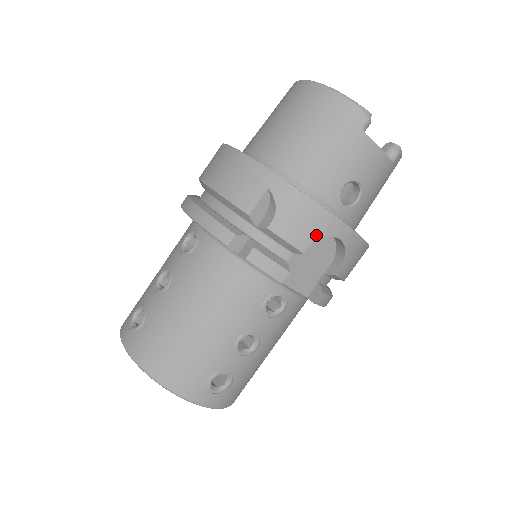
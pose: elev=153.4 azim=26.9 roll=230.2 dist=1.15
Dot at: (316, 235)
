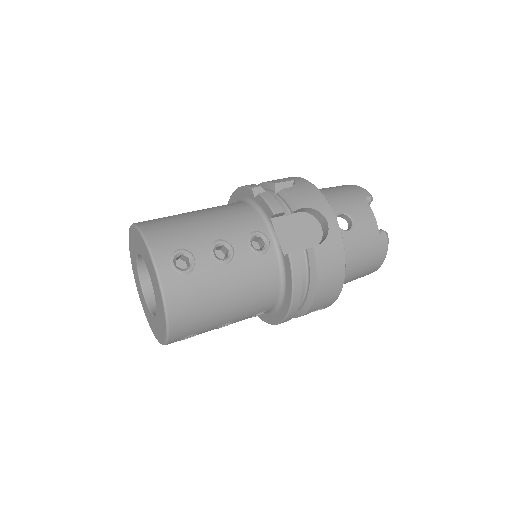
Dot at: (312, 206)
